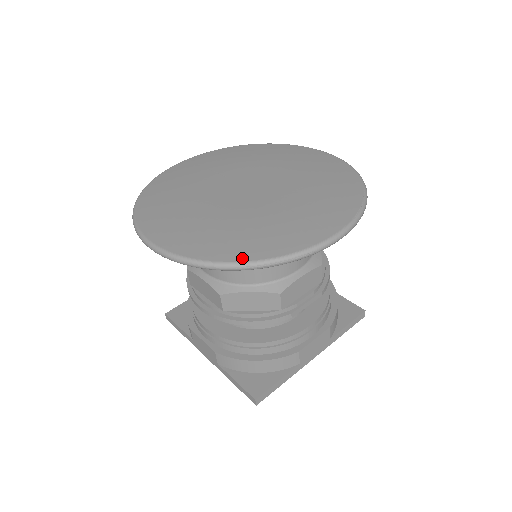
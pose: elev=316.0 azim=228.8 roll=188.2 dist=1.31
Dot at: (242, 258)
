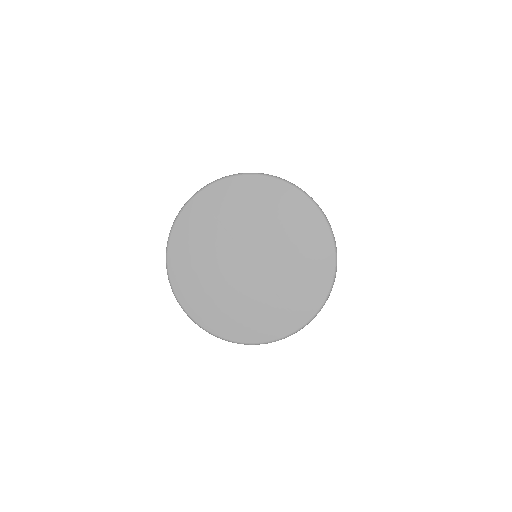
Dot at: (244, 340)
